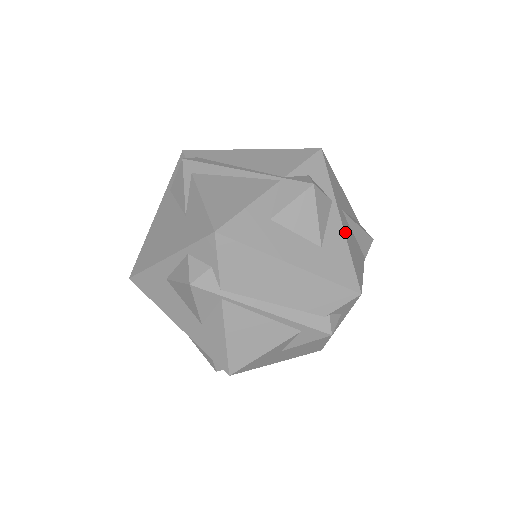
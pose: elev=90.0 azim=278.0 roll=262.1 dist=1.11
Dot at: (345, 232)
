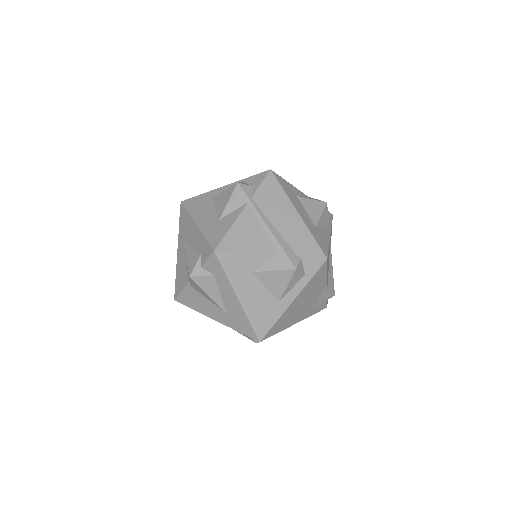
Dot at: occluded
